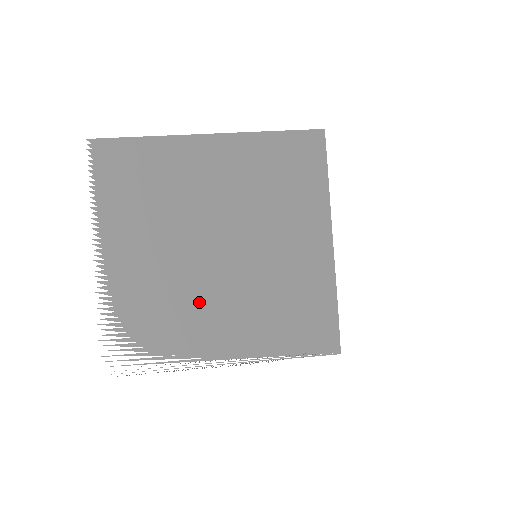
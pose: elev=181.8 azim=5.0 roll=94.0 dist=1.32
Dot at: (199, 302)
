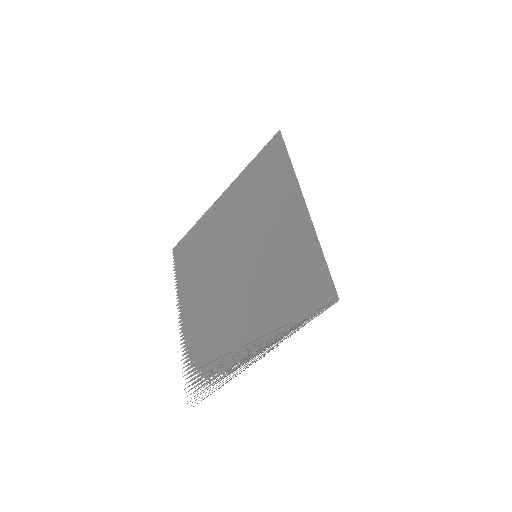
Dot at: (229, 318)
